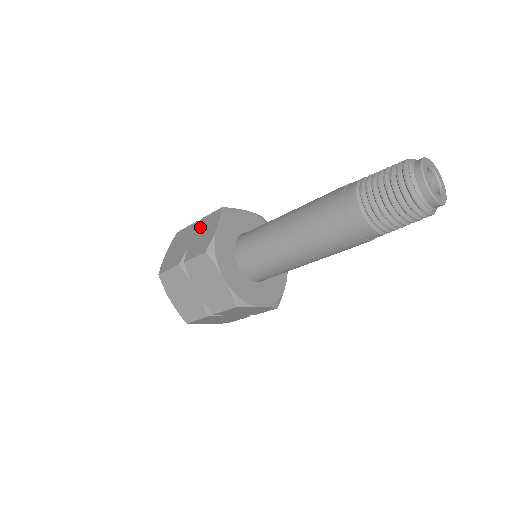
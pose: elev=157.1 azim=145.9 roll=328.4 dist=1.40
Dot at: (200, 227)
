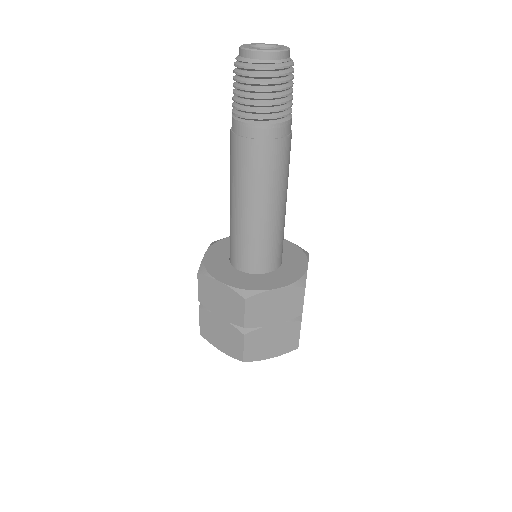
Dot at: (209, 304)
